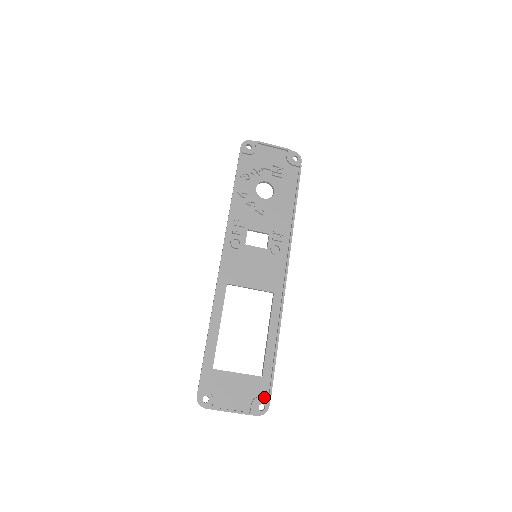
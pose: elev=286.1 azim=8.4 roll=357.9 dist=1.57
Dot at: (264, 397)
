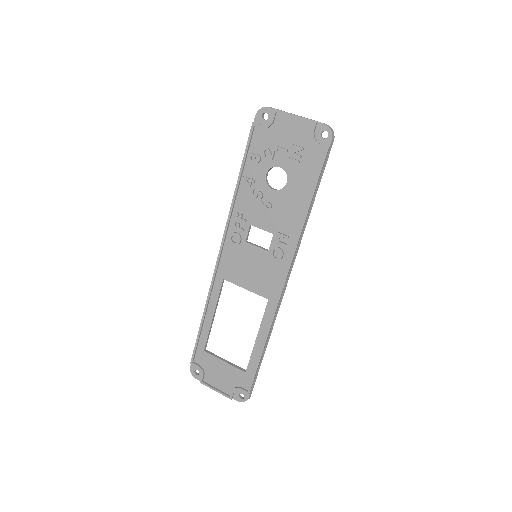
Dot at: (243, 390)
